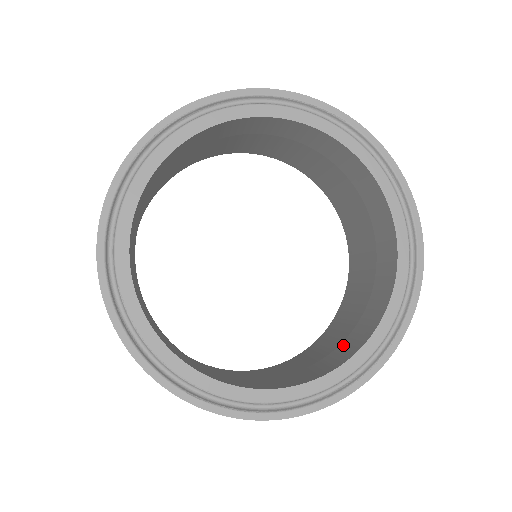
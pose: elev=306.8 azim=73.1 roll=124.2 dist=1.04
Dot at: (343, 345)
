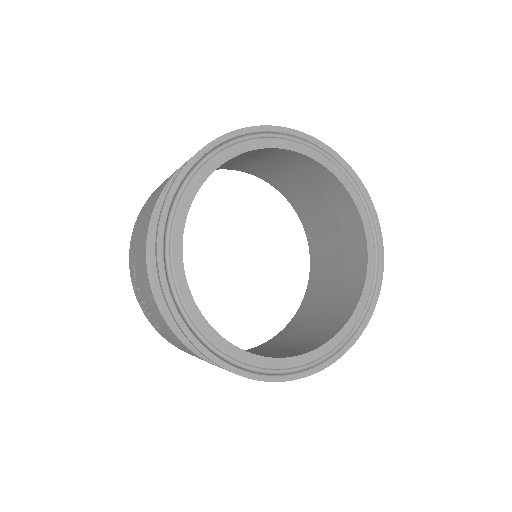
Dot at: (332, 317)
